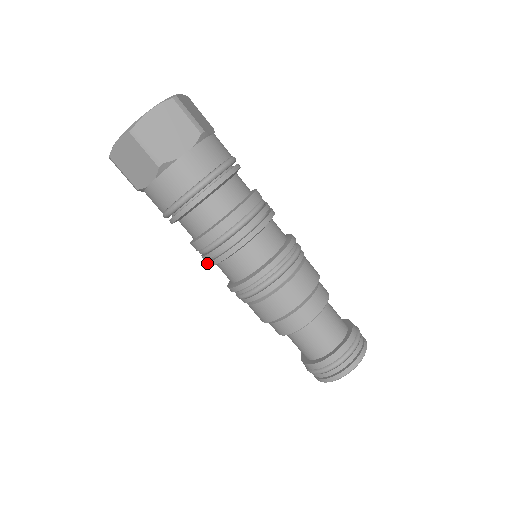
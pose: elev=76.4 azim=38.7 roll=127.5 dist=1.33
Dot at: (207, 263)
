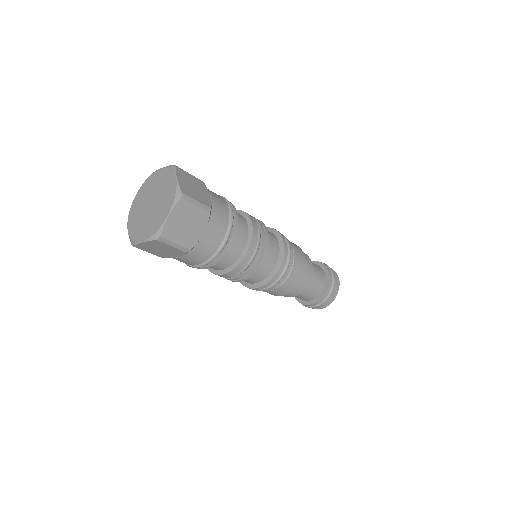
Dot at: occluded
